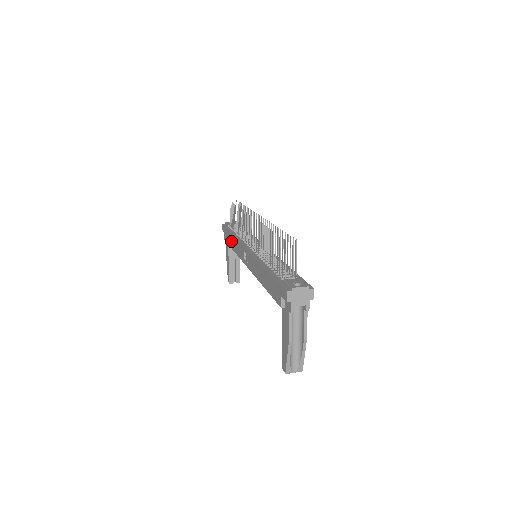
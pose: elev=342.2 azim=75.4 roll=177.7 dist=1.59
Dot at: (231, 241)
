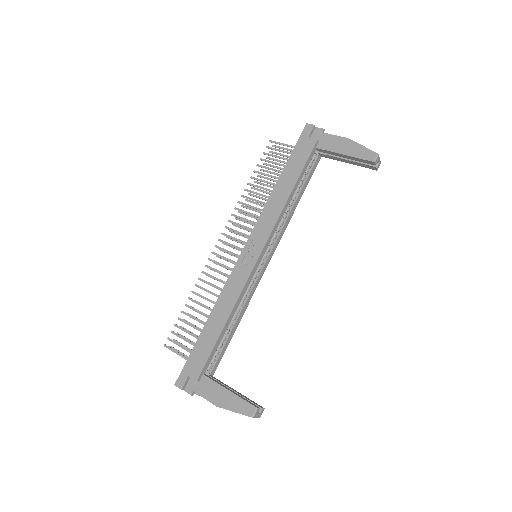
Dot at: (214, 327)
